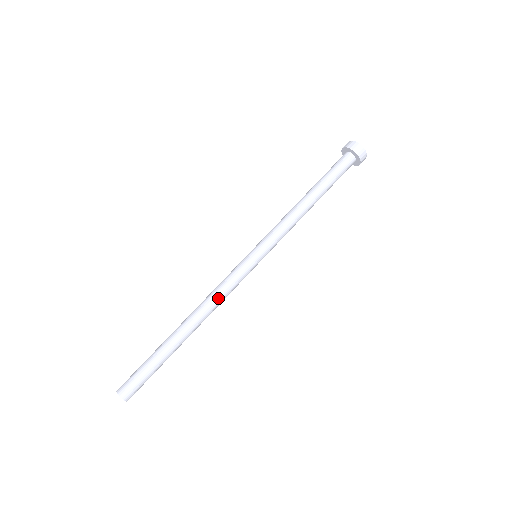
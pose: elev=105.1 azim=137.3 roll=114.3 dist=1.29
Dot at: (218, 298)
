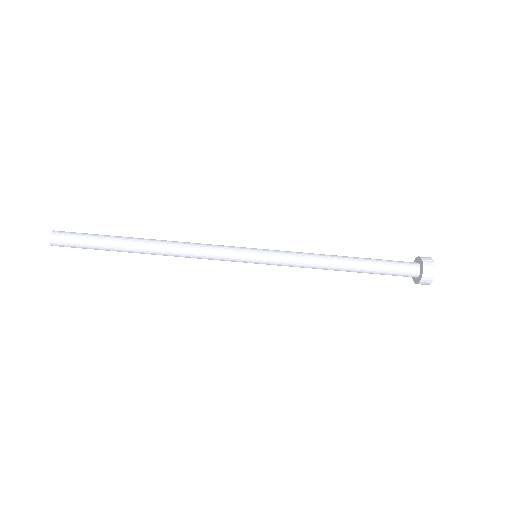
Dot at: (192, 253)
